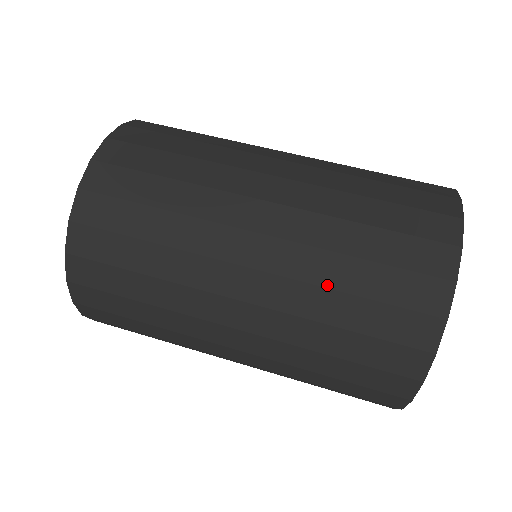
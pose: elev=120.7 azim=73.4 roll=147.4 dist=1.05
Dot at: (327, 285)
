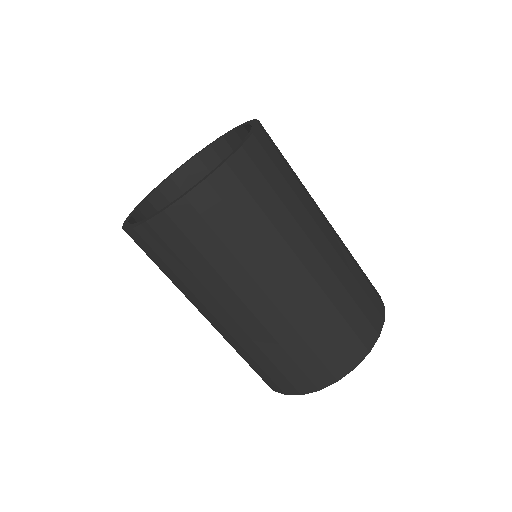
Dot at: occluded
